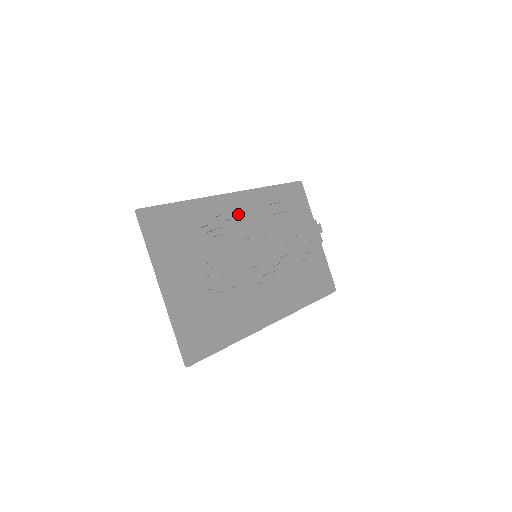
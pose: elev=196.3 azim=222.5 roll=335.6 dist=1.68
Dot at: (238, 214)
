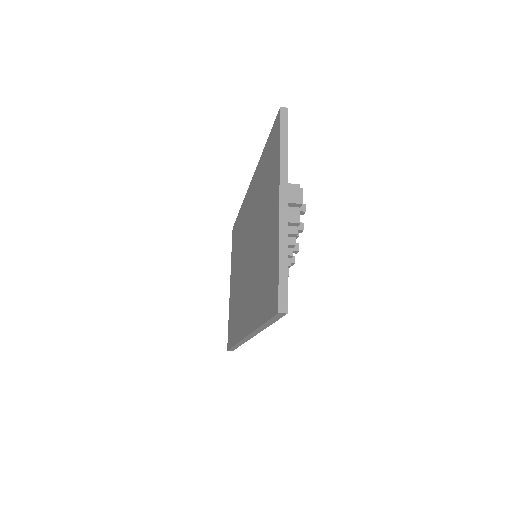
Dot at: occluded
